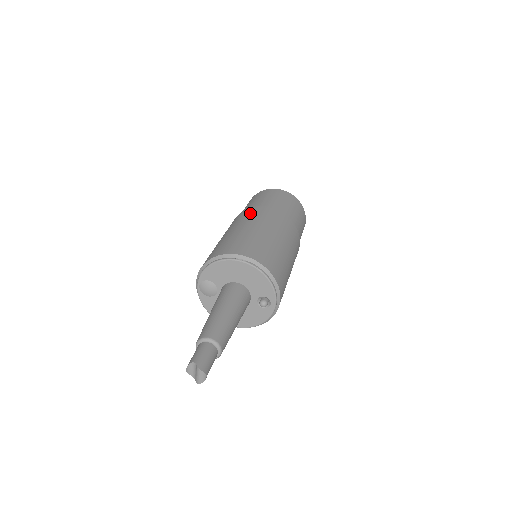
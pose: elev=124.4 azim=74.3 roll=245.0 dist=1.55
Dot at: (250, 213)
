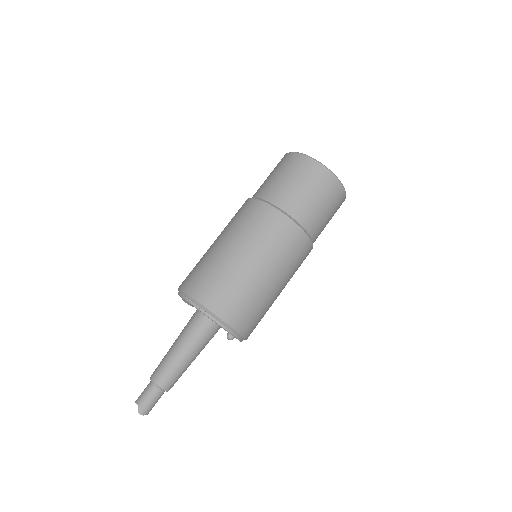
Dot at: (252, 217)
